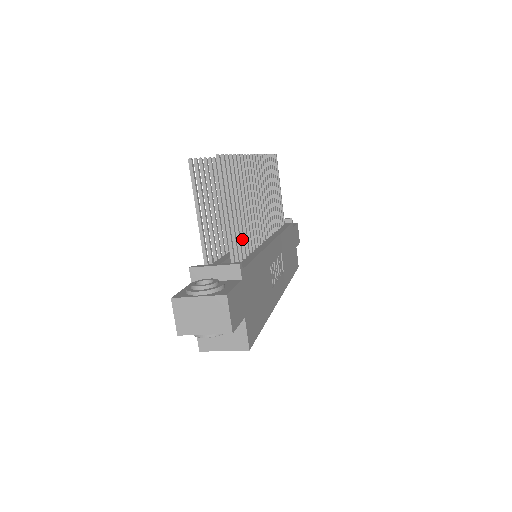
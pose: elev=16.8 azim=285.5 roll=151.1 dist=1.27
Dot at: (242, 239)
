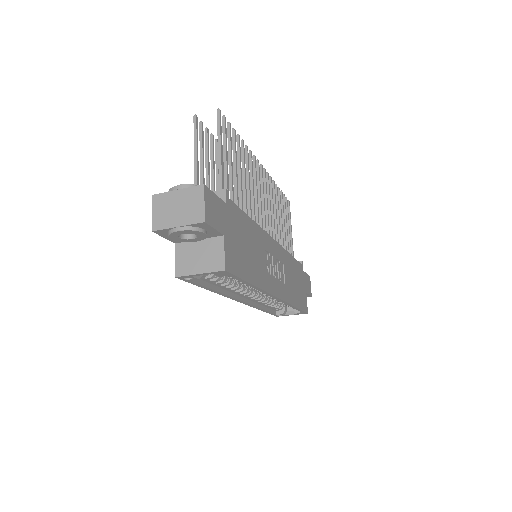
Dot at: (236, 198)
